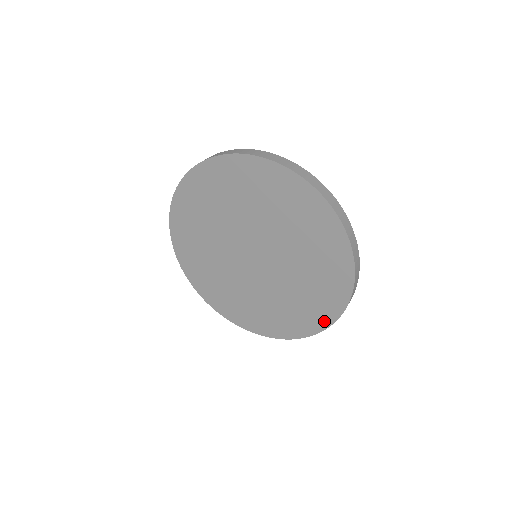
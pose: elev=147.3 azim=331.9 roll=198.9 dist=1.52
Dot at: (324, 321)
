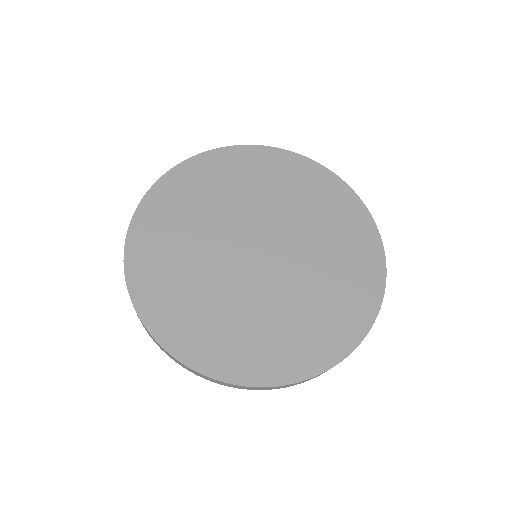
Dot at: (255, 375)
